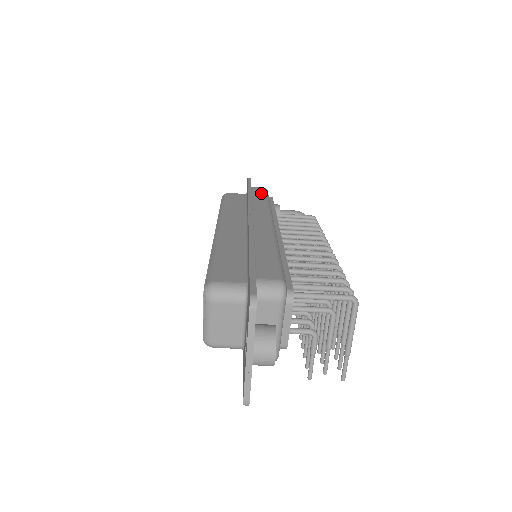
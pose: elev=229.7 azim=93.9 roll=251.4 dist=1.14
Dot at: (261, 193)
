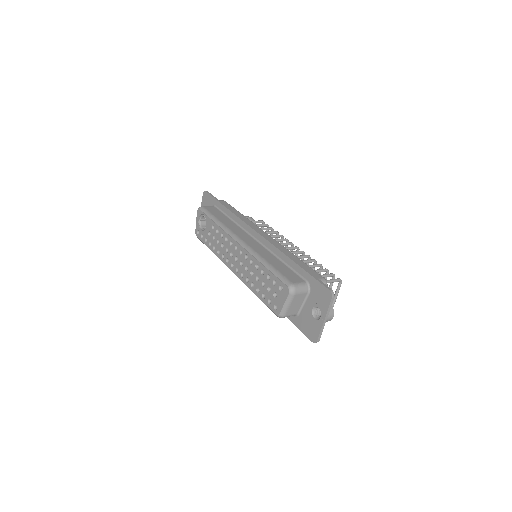
Dot at: (230, 207)
